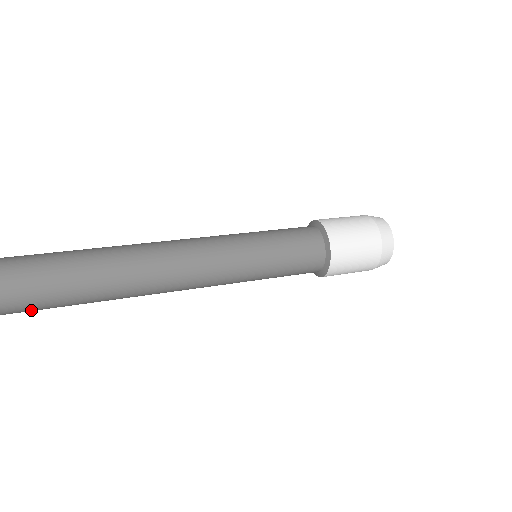
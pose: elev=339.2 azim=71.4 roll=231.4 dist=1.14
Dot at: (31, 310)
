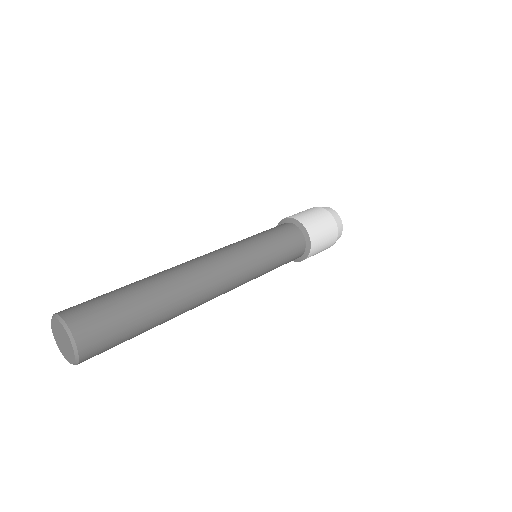
Dot at: occluded
